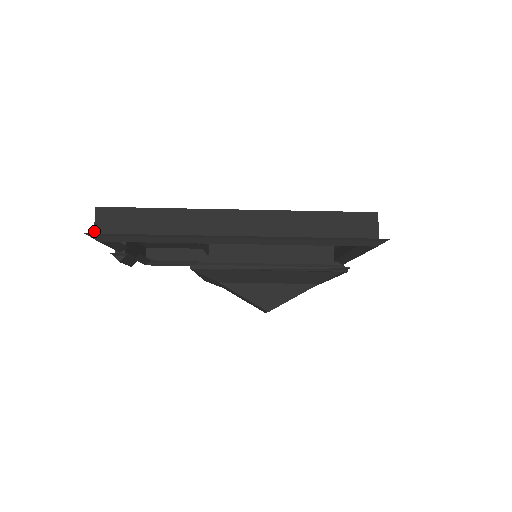
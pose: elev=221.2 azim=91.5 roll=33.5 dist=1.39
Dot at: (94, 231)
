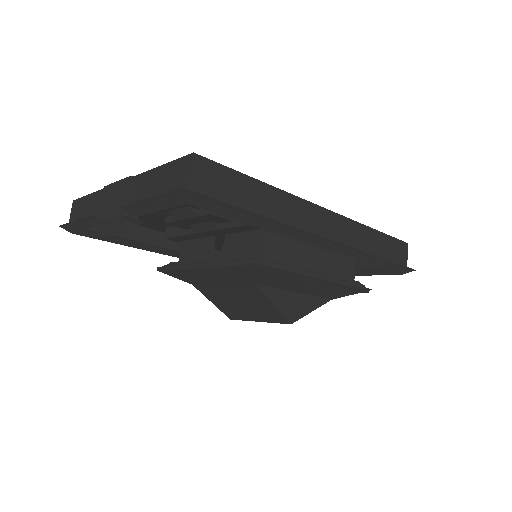
Dot at: (189, 187)
